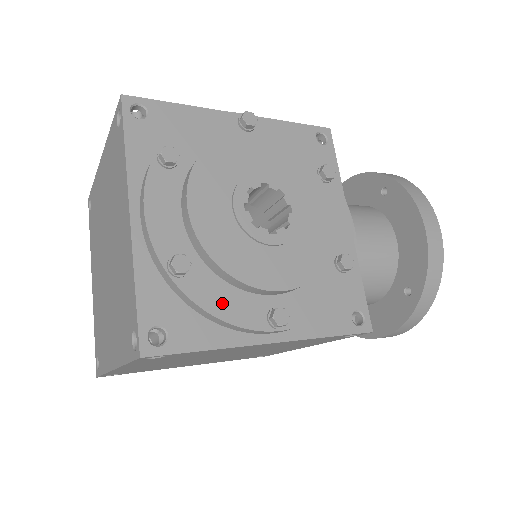
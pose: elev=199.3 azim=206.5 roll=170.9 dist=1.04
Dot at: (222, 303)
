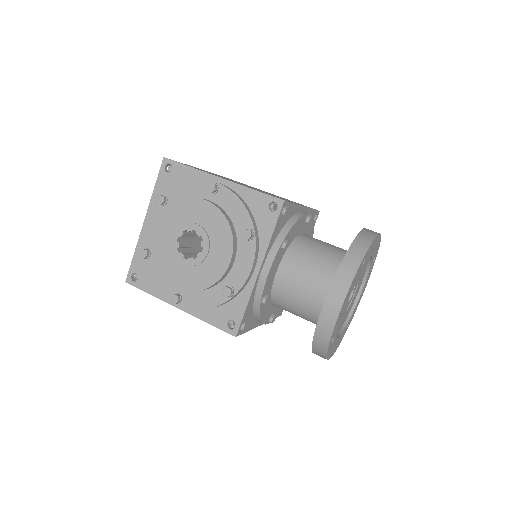
Dot at: (157, 278)
